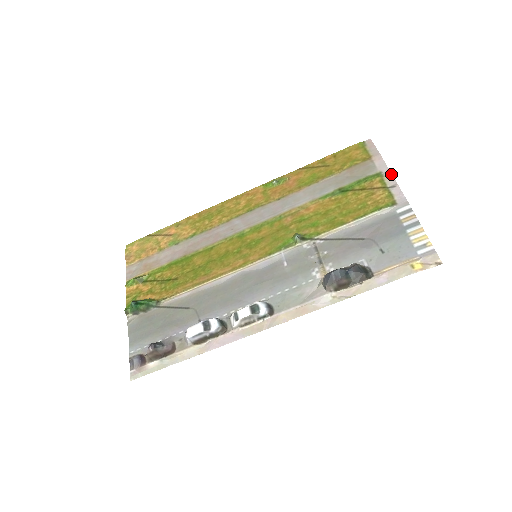
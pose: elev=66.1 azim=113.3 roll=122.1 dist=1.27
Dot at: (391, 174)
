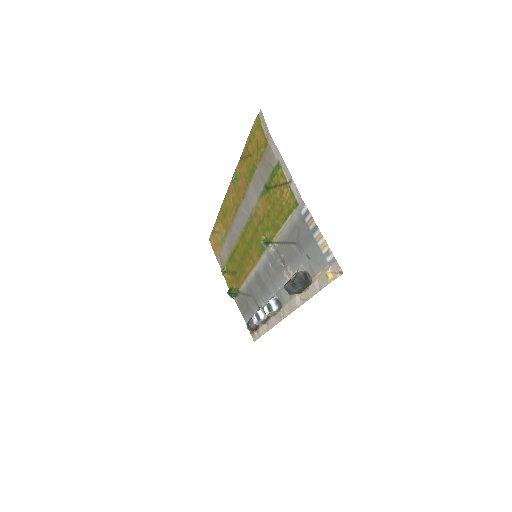
Dot at: (285, 164)
